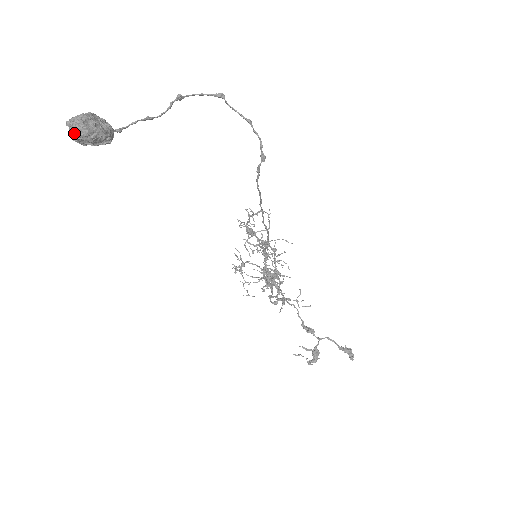
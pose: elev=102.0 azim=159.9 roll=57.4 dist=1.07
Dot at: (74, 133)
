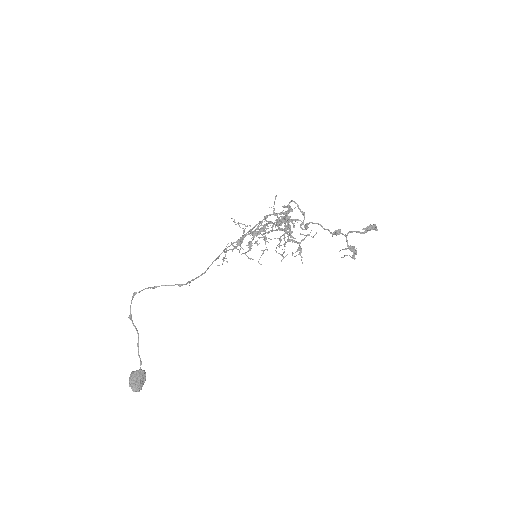
Dot at: (137, 390)
